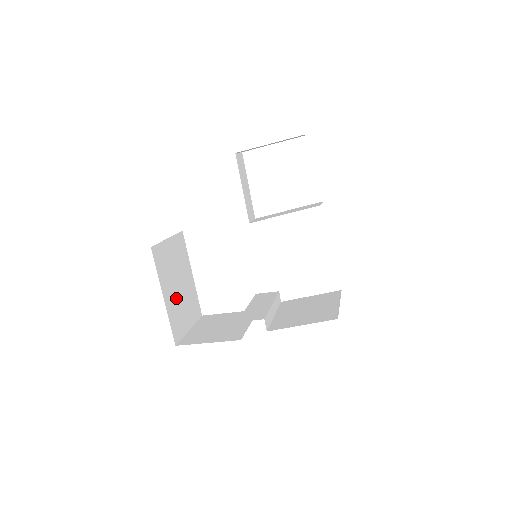
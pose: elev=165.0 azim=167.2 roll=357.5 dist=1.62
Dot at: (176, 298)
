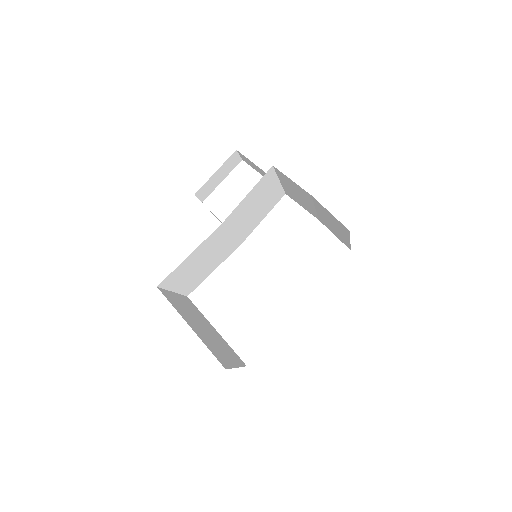
Dot at: (206, 336)
